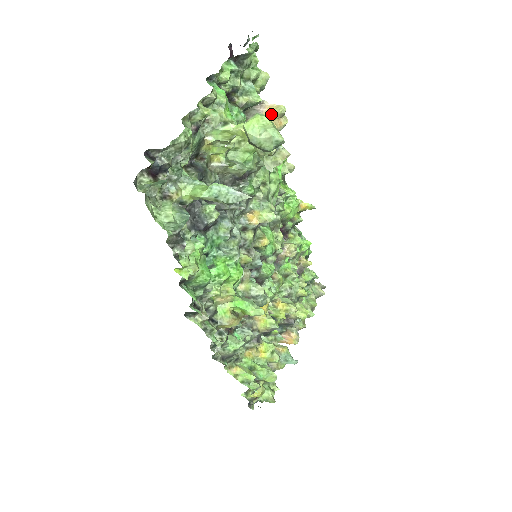
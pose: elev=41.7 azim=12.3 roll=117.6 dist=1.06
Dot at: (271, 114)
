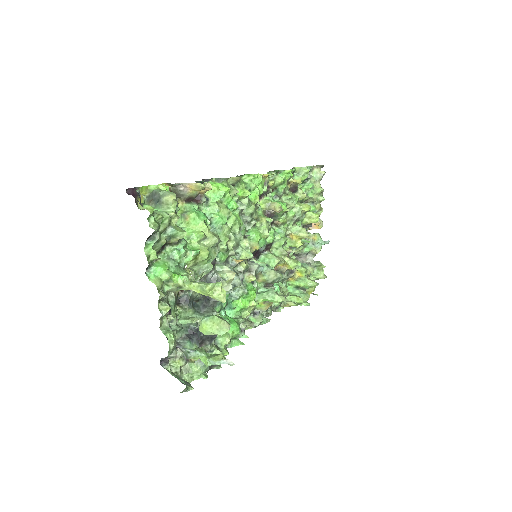
Dot at: (195, 191)
